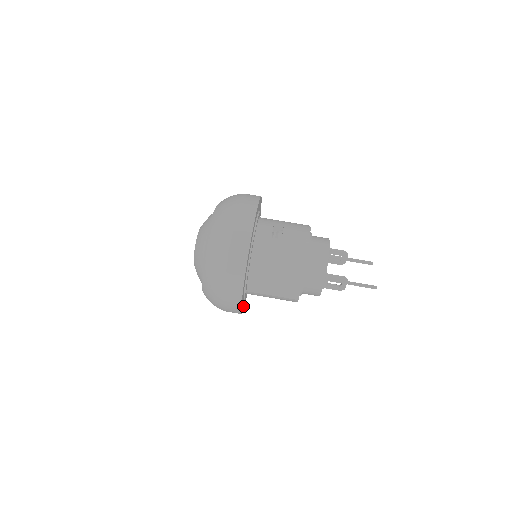
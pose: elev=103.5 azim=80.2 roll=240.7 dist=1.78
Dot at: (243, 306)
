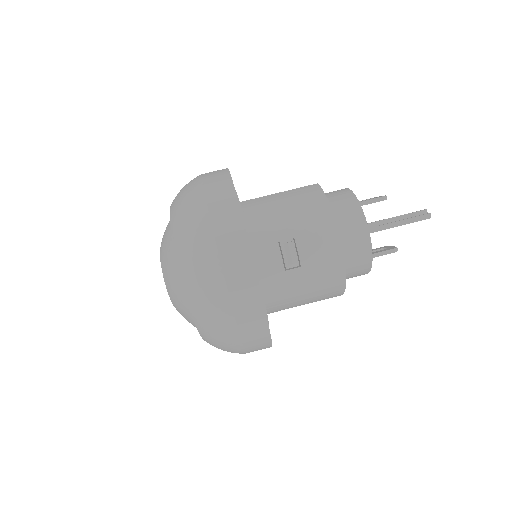
Dot at: occluded
